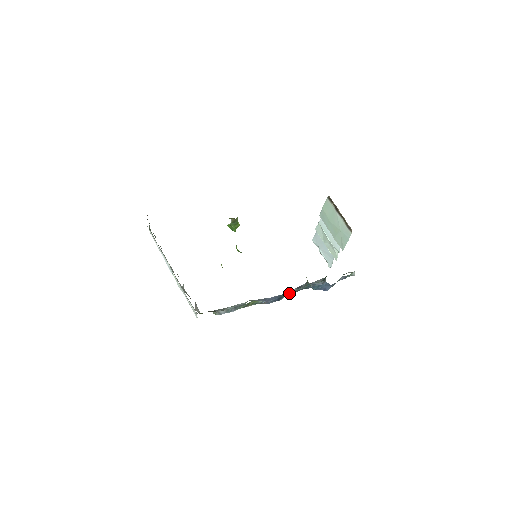
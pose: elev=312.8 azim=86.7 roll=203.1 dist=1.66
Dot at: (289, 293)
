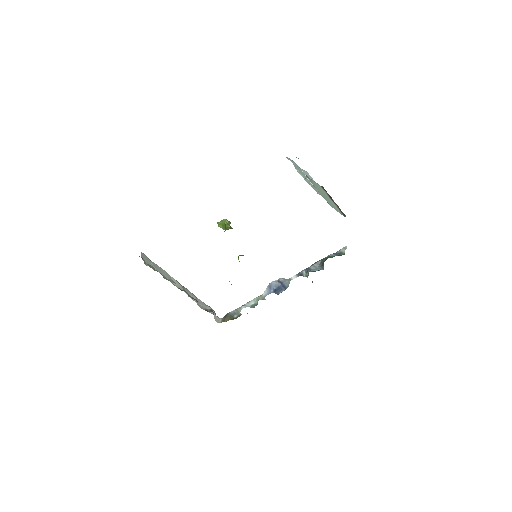
Dot at: occluded
